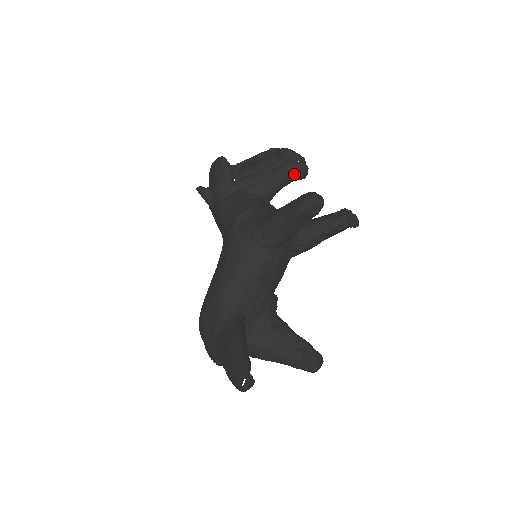
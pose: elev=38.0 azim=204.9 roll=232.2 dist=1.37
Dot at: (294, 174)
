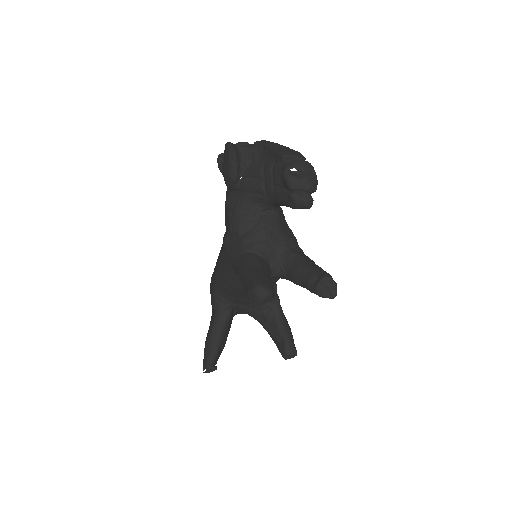
Dot at: (291, 207)
